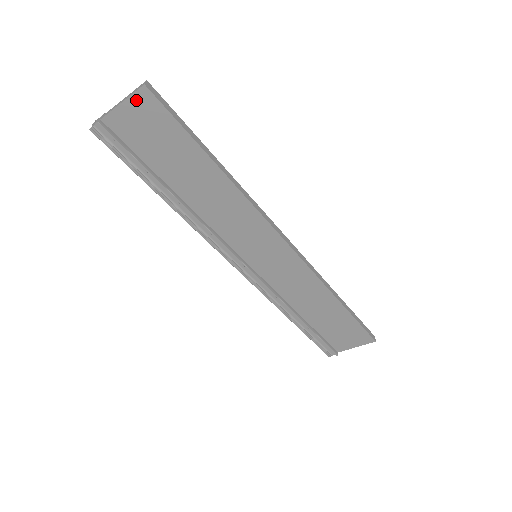
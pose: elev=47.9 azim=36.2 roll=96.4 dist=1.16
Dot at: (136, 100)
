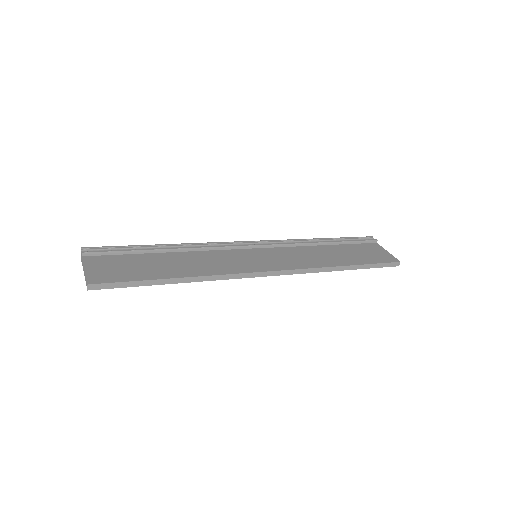
Dot at: occluded
